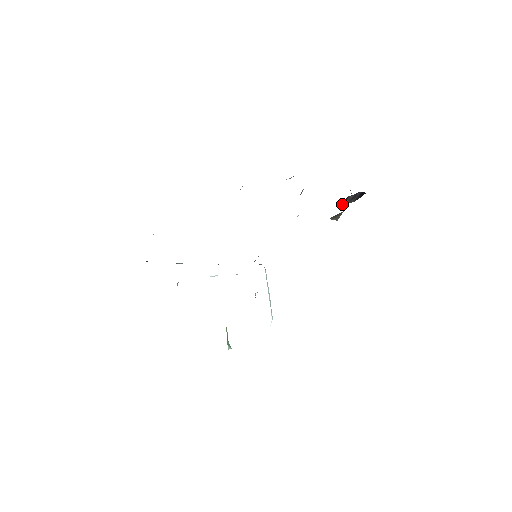
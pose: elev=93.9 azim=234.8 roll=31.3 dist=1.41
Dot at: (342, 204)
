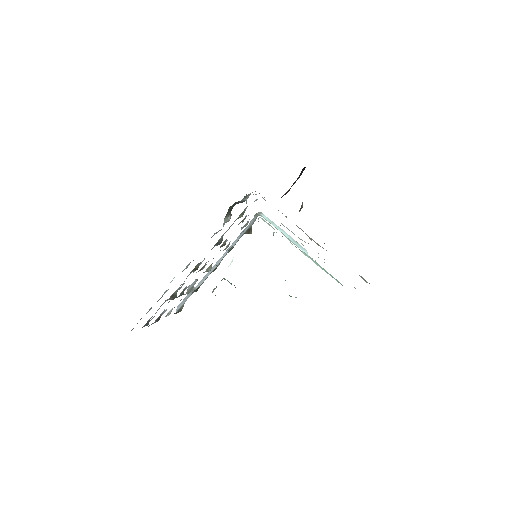
Dot at: occluded
